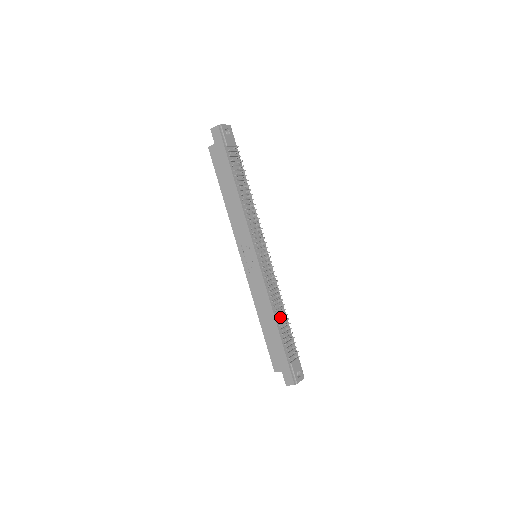
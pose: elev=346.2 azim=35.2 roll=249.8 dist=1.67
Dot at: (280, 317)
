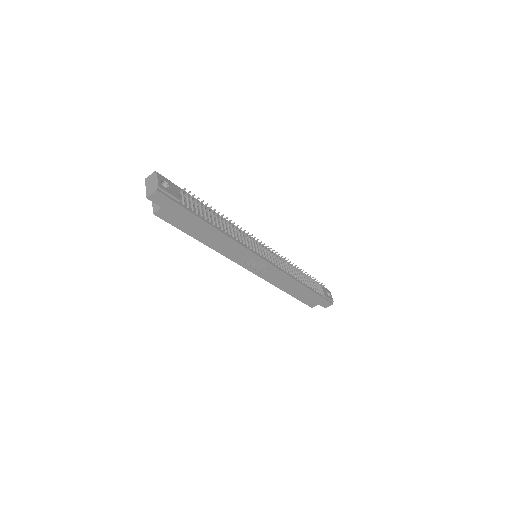
Dot at: (300, 277)
